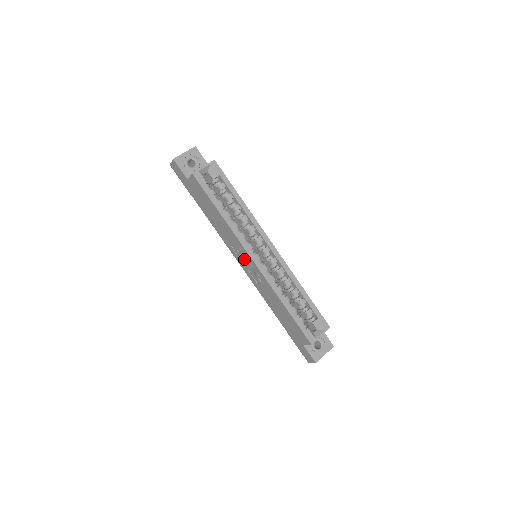
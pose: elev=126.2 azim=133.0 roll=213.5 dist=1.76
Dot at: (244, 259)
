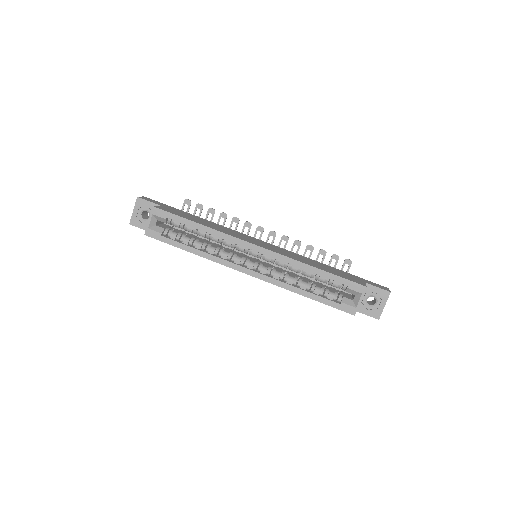
Dot at: occluded
